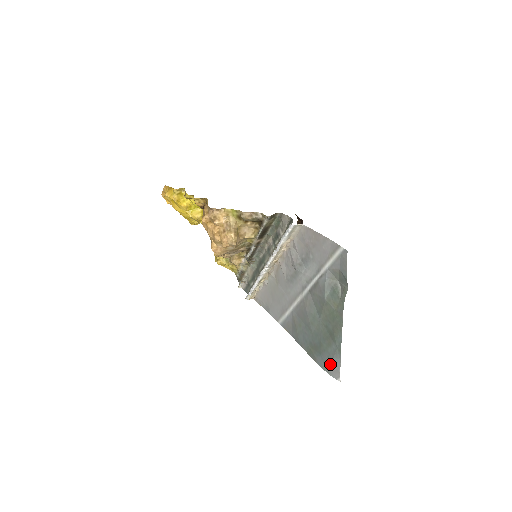
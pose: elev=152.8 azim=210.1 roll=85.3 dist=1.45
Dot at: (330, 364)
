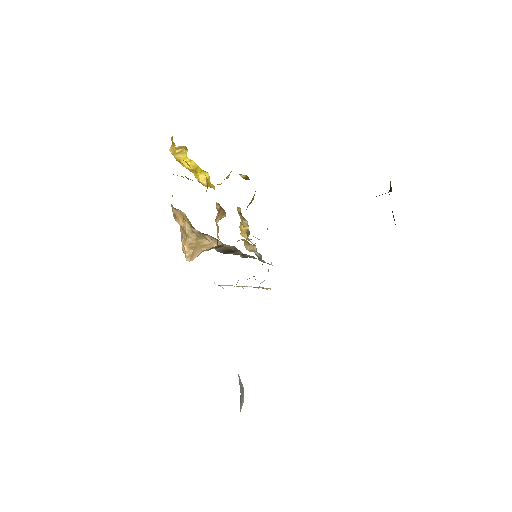
Dot at: occluded
